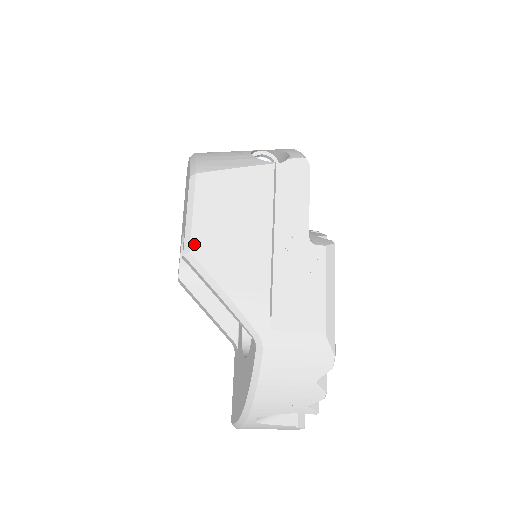
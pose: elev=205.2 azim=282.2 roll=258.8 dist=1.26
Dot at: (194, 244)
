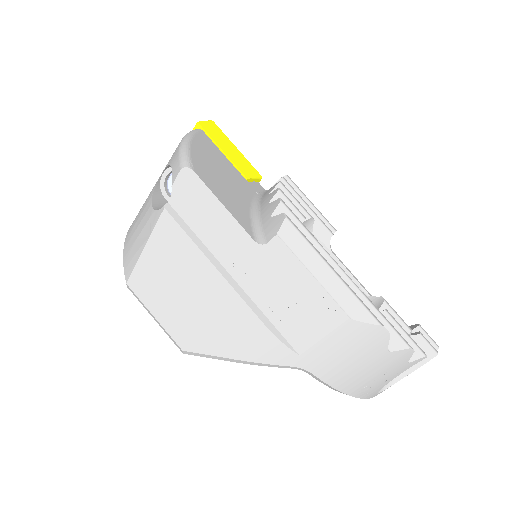
Dot at: (179, 342)
